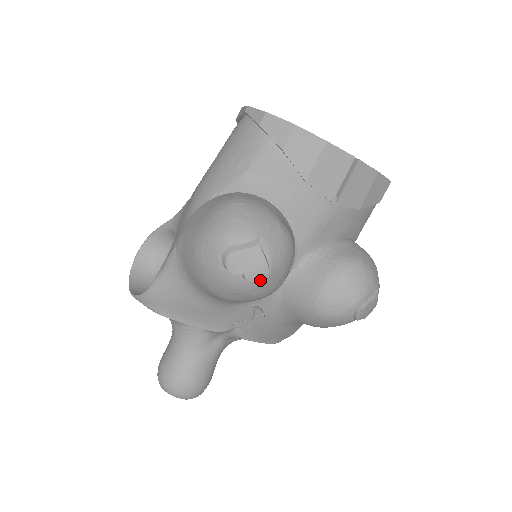
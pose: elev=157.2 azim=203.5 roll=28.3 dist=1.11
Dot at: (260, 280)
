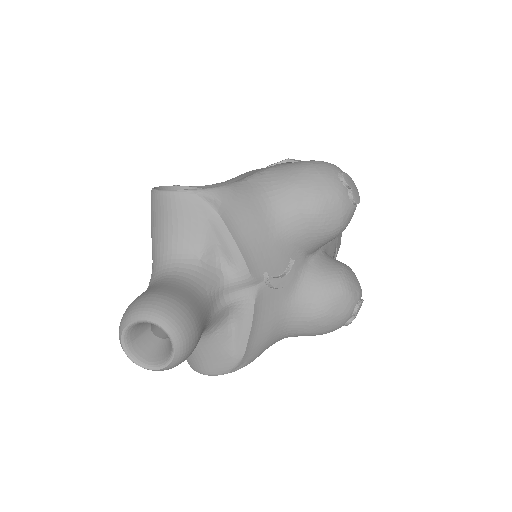
Dot at: (356, 201)
